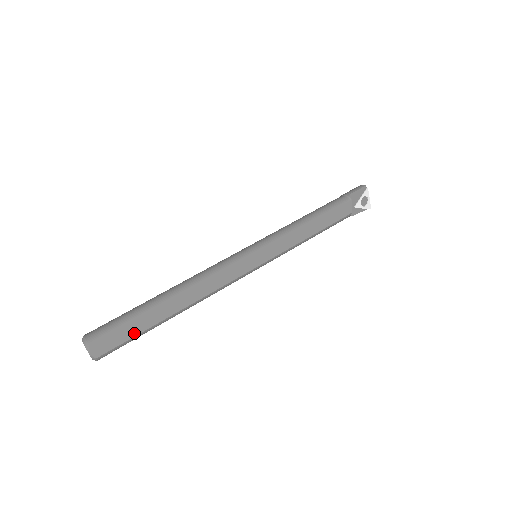
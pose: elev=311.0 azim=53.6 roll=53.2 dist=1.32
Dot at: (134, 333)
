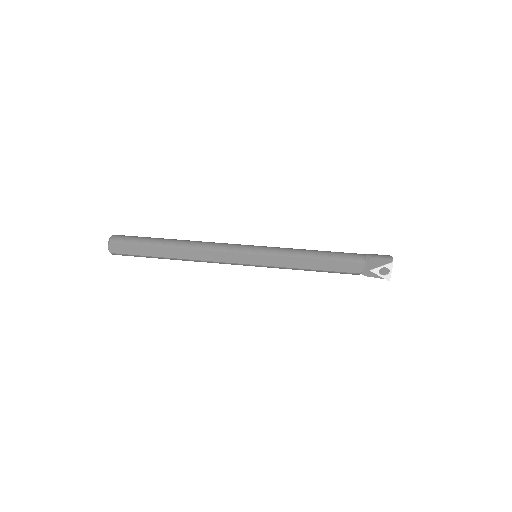
Dot at: (139, 253)
